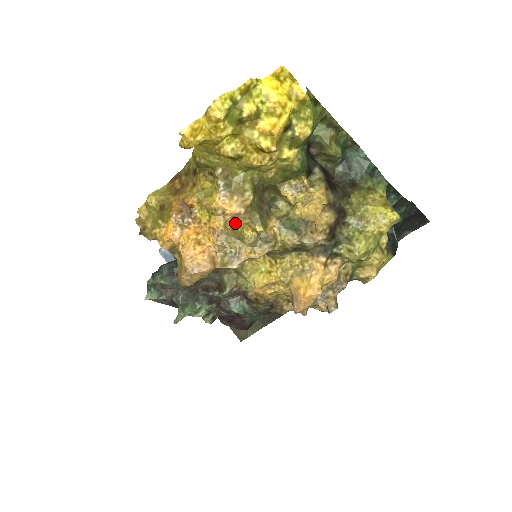
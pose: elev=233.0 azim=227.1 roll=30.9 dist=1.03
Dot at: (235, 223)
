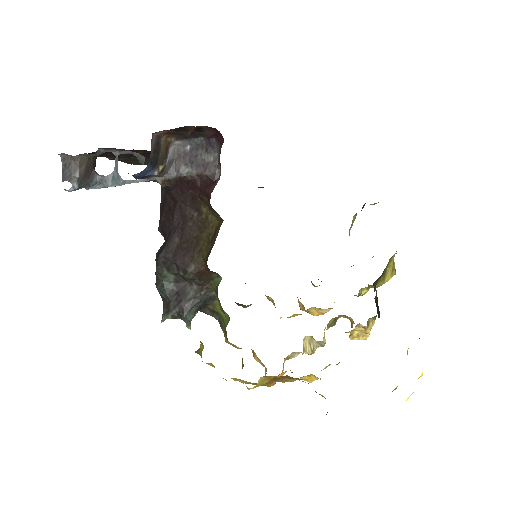
Dot at: occluded
